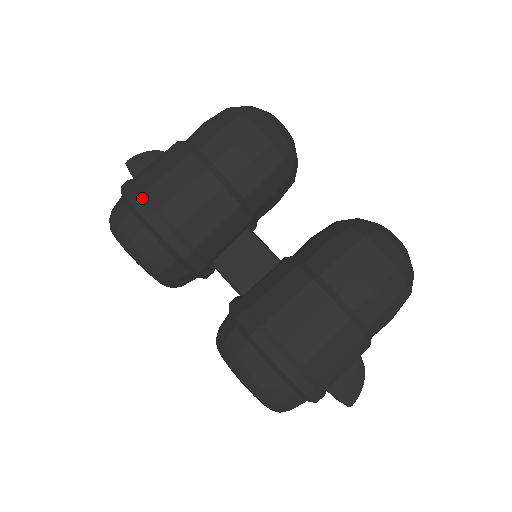
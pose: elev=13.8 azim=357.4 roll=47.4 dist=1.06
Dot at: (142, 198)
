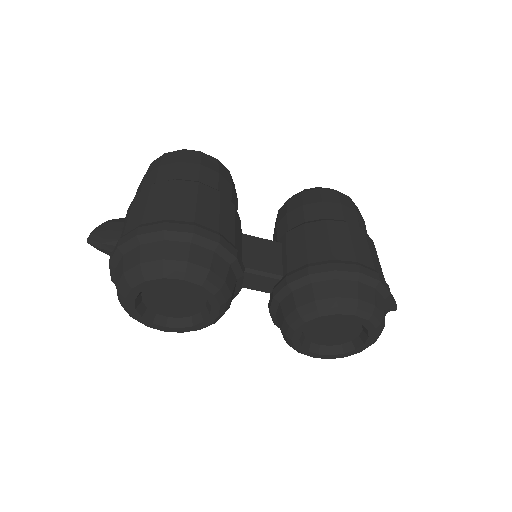
Dot at: (171, 222)
